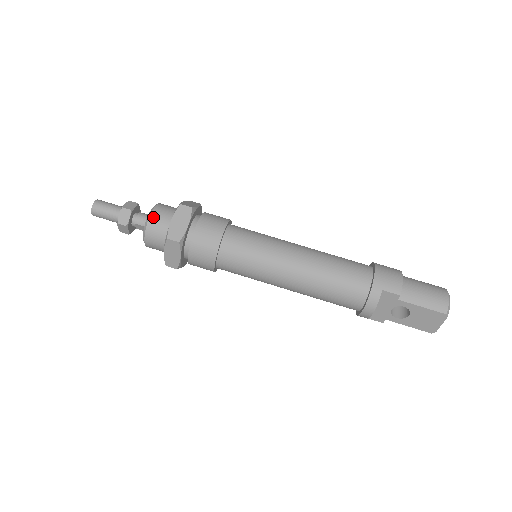
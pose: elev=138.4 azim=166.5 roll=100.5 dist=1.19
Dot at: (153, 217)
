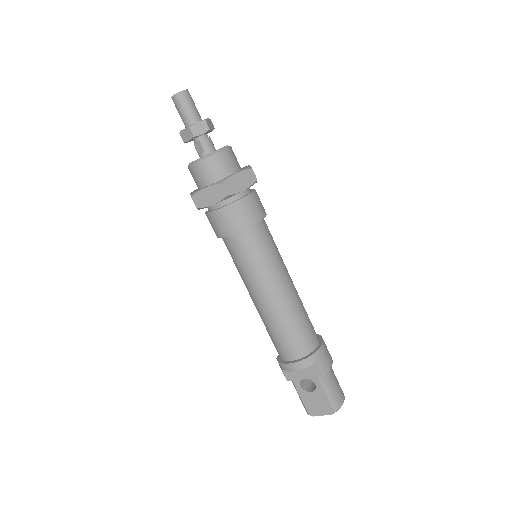
Dot at: (223, 154)
